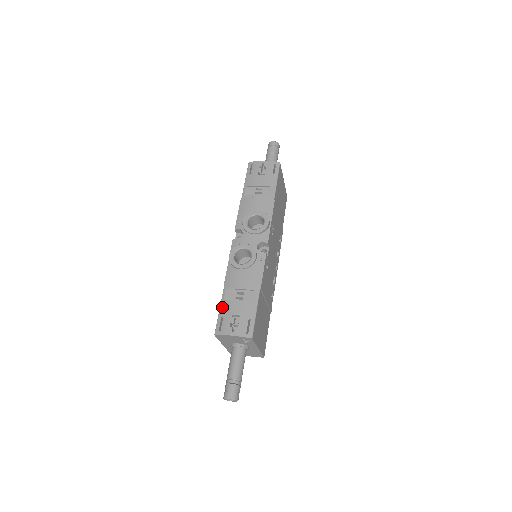
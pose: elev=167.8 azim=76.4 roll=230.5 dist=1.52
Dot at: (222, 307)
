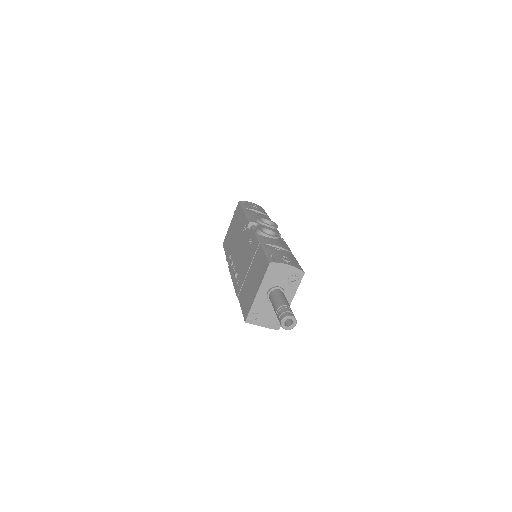
Dot at: (267, 251)
